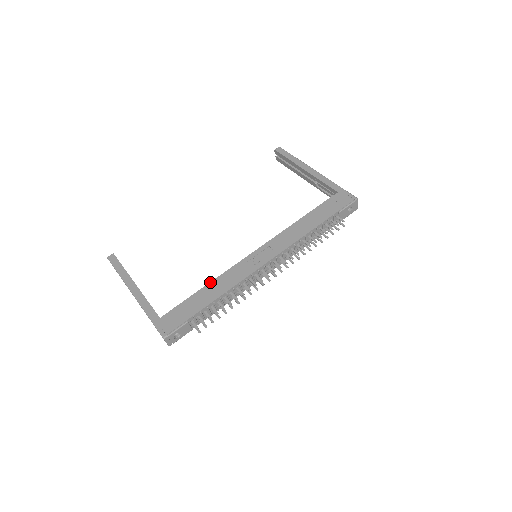
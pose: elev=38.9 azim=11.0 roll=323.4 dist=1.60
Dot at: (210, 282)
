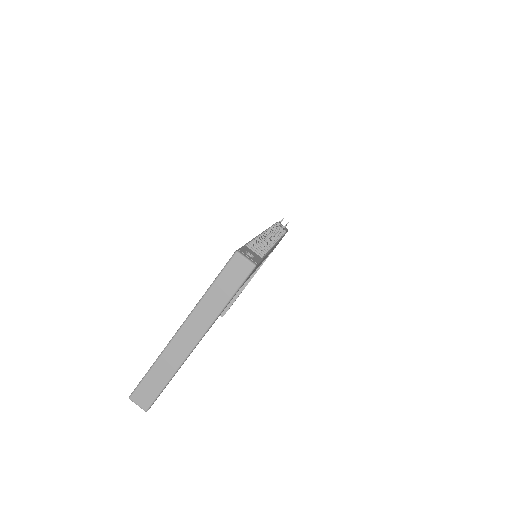
Dot at: occluded
